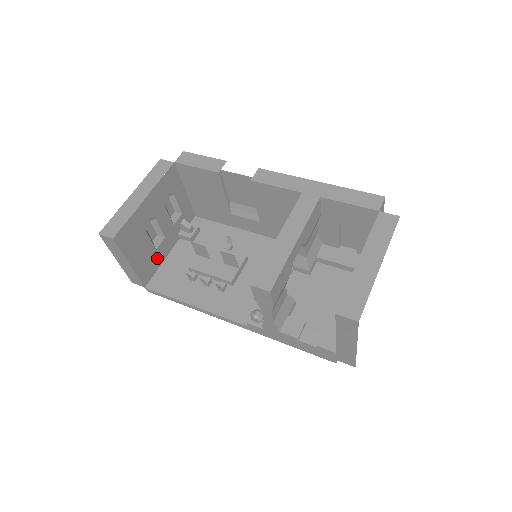
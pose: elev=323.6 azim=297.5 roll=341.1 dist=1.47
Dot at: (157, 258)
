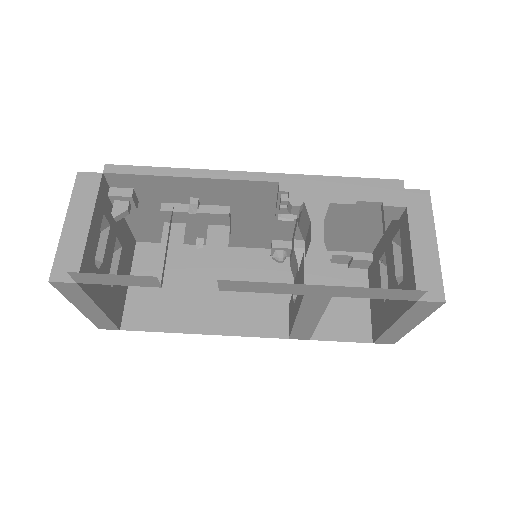
Dot at: (125, 237)
